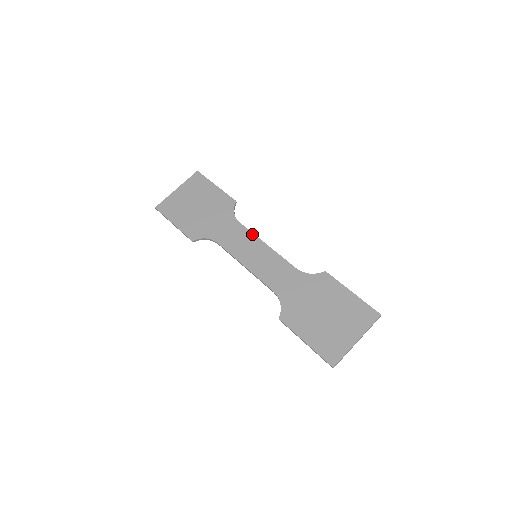
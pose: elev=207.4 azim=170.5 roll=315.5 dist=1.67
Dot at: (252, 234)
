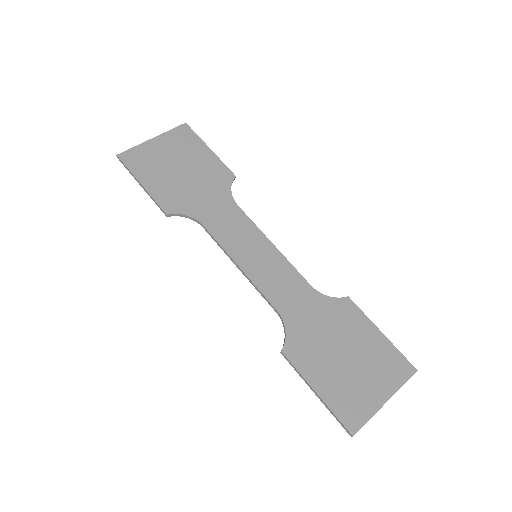
Dot at: (254, 225)
